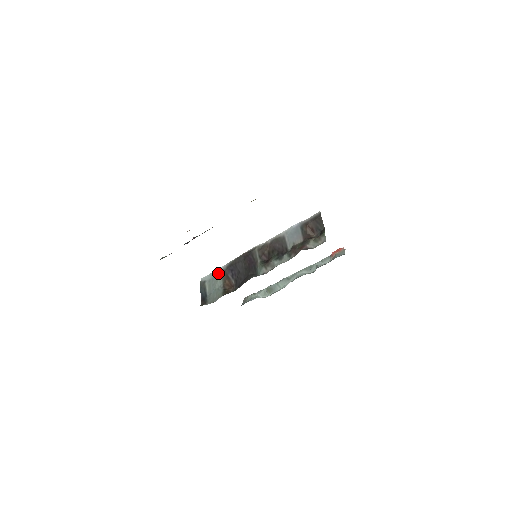
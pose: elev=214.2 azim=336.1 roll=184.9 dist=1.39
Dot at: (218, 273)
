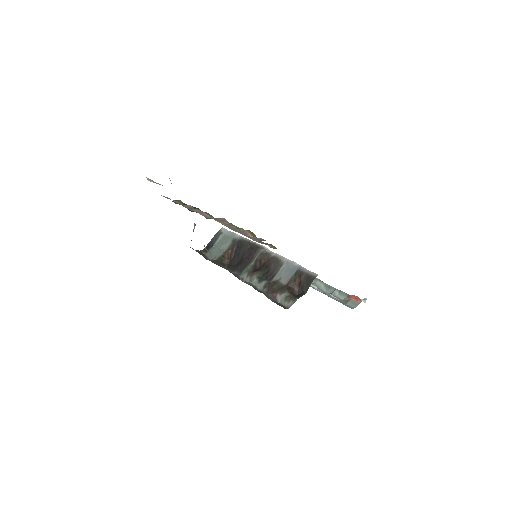
Dot at: (232, 237)
